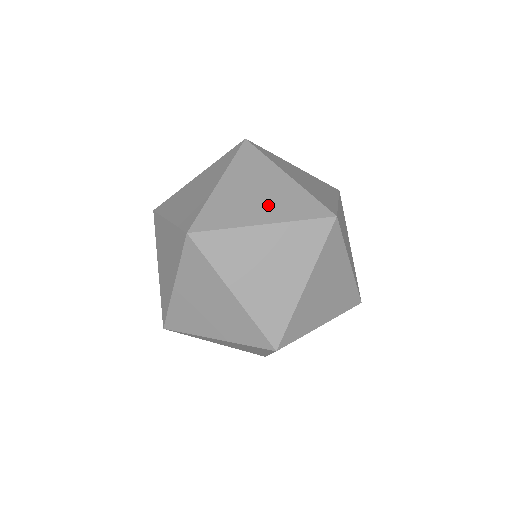
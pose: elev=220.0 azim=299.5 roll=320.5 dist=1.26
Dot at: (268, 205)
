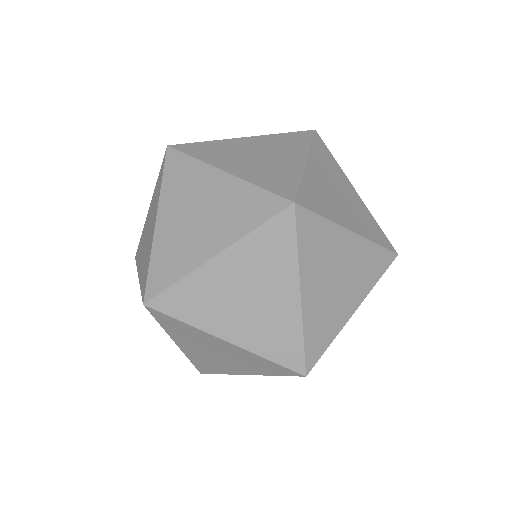
Dot at: occluded
